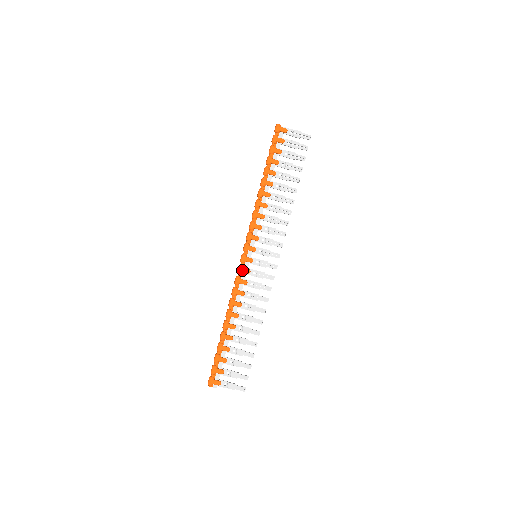
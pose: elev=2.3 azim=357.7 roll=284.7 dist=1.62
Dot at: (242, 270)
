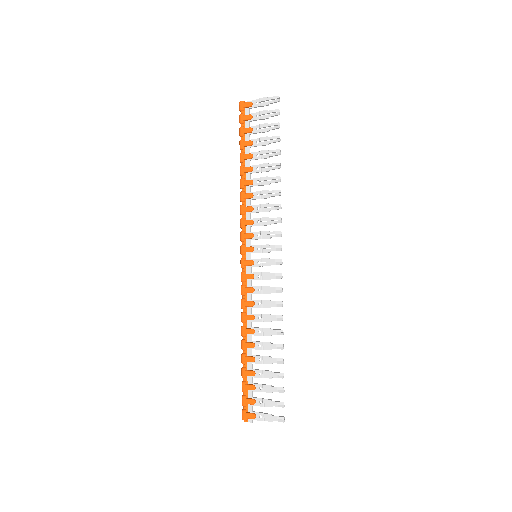
Dot at: (244, 277)
